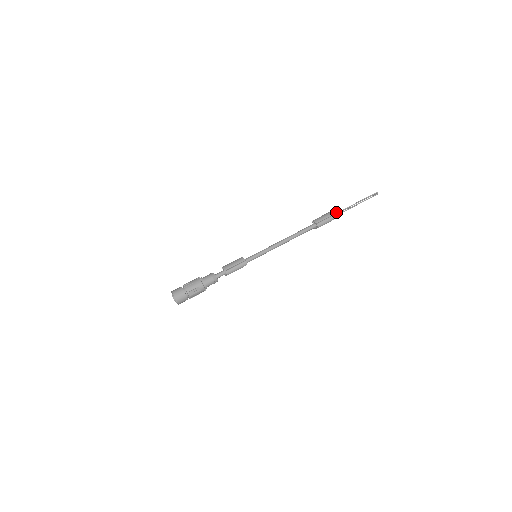
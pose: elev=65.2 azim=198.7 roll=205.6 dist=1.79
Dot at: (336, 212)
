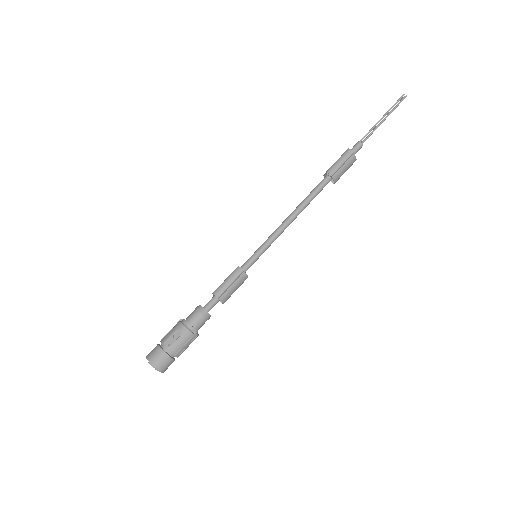
Dot at: occluded
